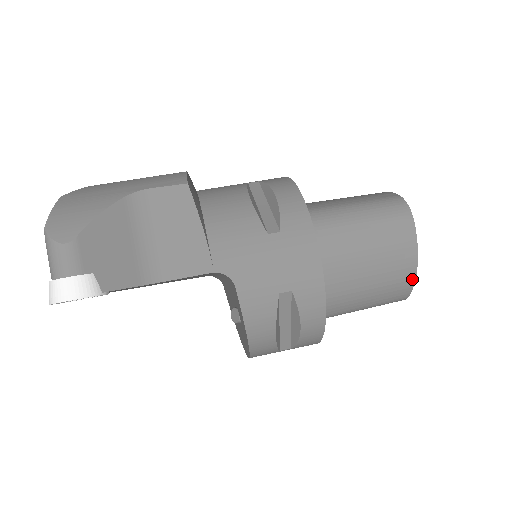
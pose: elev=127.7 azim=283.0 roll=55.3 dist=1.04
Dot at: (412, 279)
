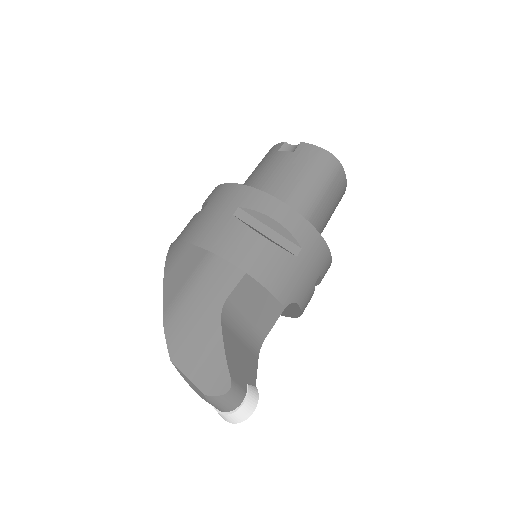
Dot at: occluded
